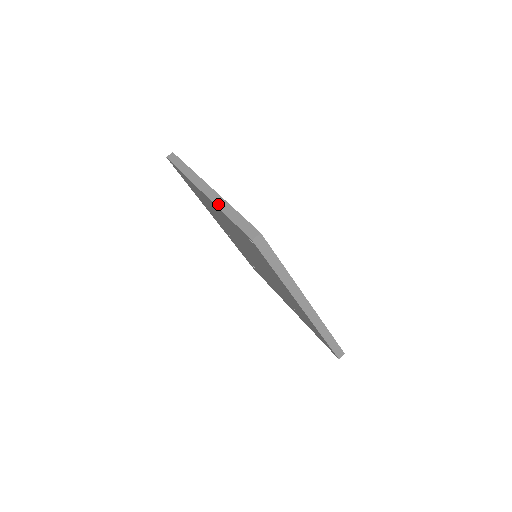
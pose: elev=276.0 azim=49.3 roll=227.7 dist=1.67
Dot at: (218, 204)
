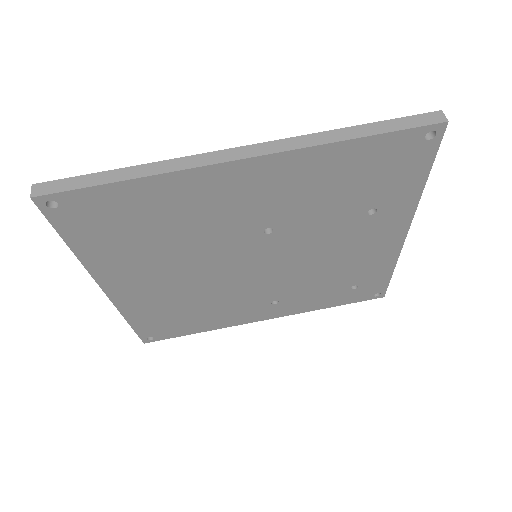
Dot at: (83, 263)
